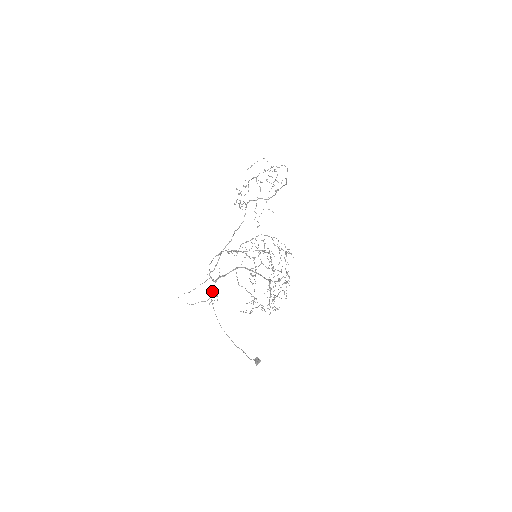
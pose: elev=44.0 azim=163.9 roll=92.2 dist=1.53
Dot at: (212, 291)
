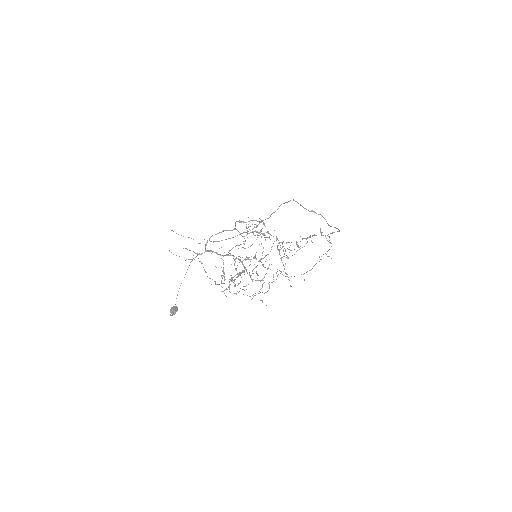
Dot at: (197, 255)
